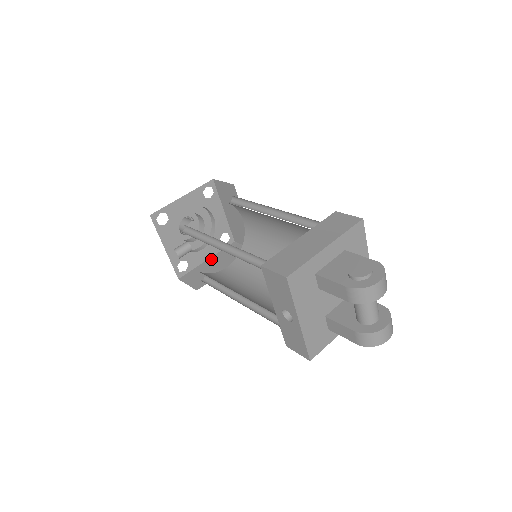
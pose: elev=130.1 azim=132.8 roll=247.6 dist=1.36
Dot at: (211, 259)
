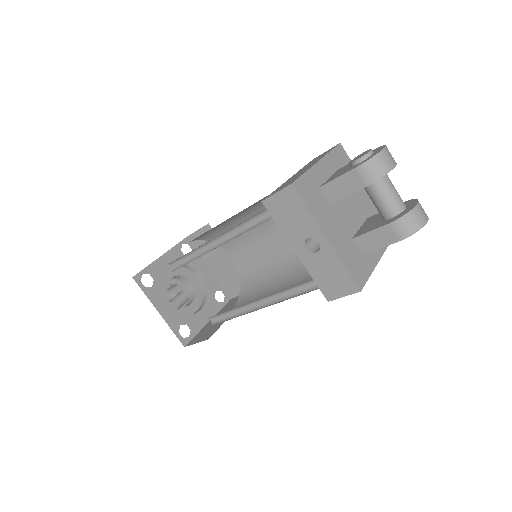
Dot at: occluded
